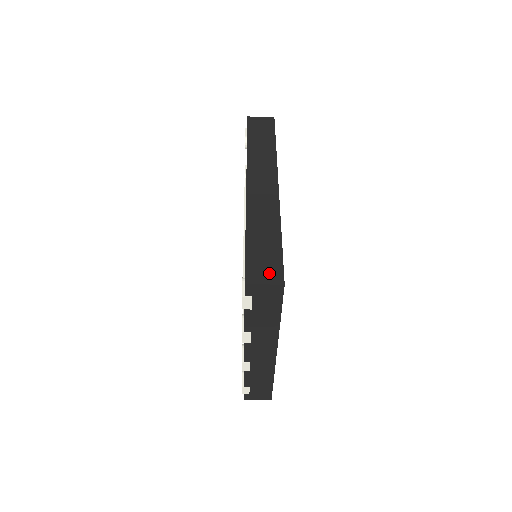
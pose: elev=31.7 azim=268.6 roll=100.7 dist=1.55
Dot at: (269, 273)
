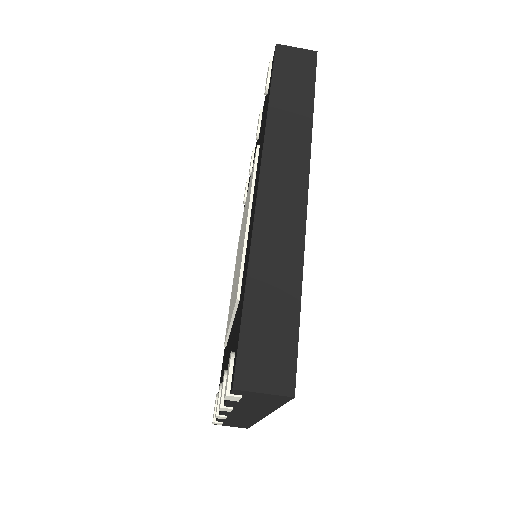
Dot at: (273, 371)
